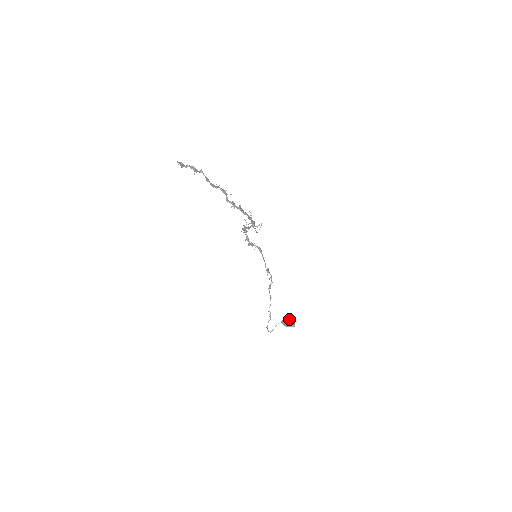
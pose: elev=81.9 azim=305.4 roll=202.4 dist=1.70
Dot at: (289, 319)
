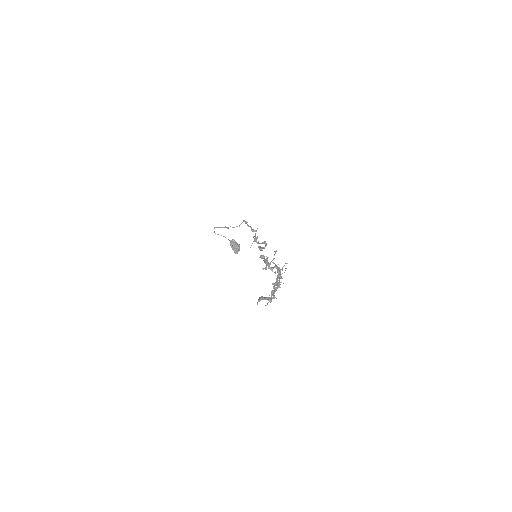
Dot at: (238, 245)
